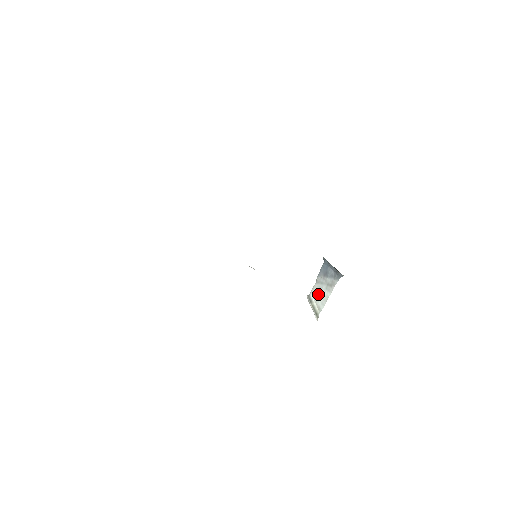
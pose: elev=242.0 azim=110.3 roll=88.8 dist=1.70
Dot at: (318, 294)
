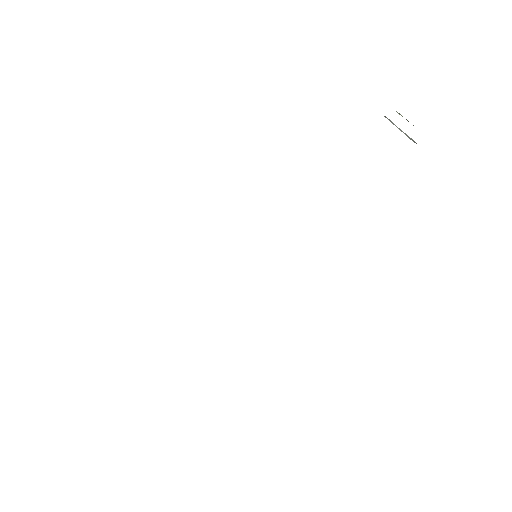
Dot at: occluded
